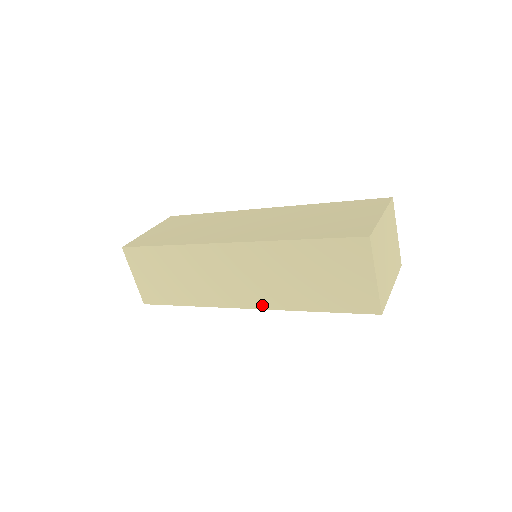
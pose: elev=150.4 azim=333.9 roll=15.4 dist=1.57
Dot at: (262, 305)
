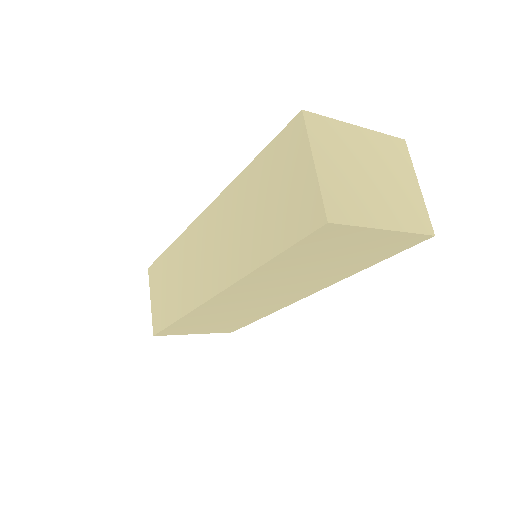
Dot at: (225, 282)
